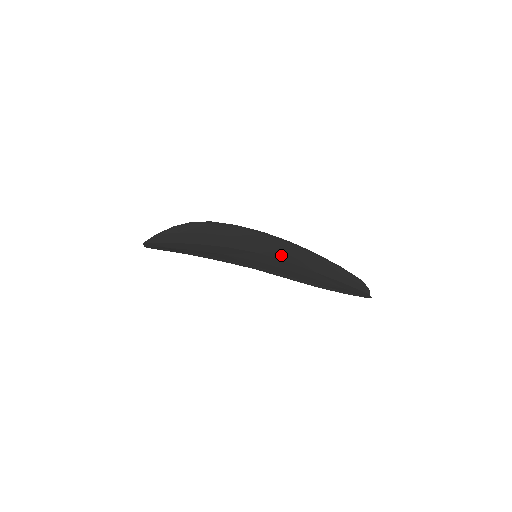
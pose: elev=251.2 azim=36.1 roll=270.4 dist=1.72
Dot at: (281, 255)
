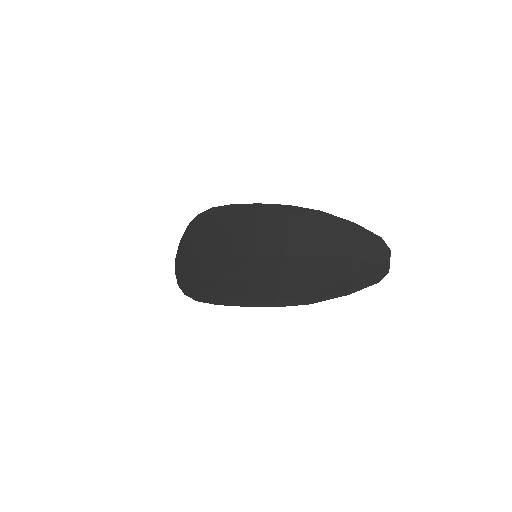
Dot at: (278, 245)
